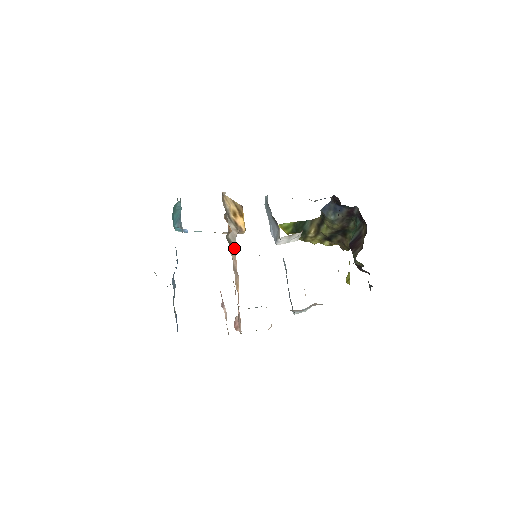
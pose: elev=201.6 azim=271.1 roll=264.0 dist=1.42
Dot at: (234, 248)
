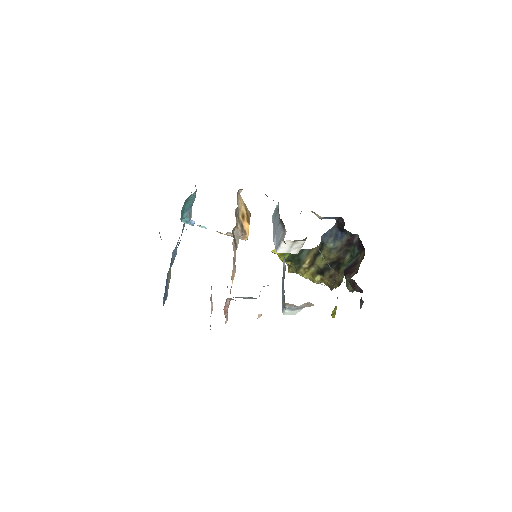
Dot at: (236, 245)
